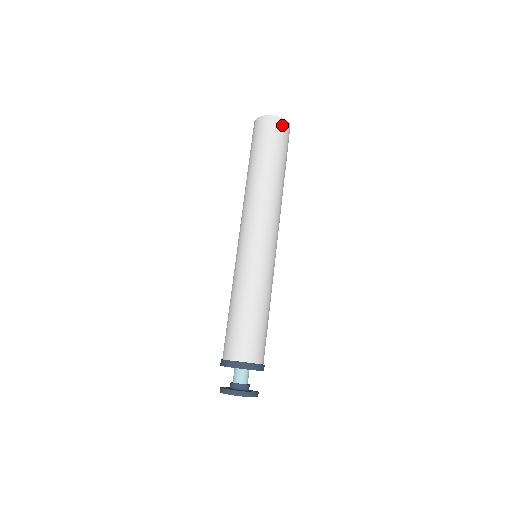
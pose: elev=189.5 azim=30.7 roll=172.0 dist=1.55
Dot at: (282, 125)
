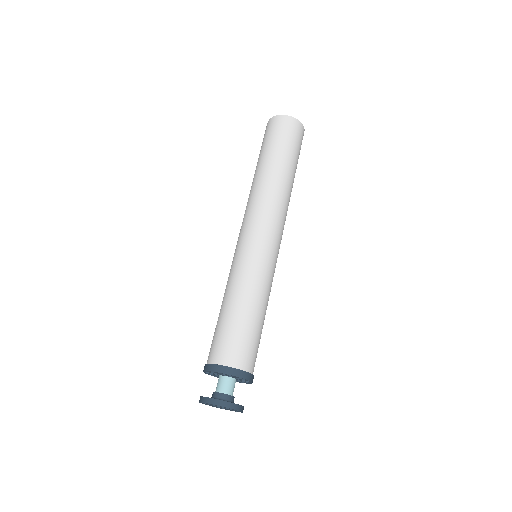
Dot at: (303, 135)
